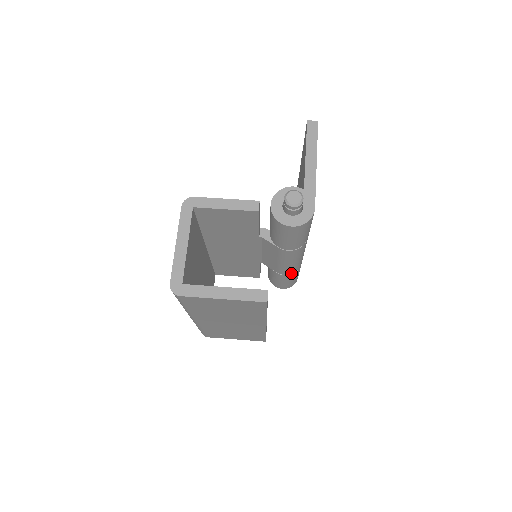
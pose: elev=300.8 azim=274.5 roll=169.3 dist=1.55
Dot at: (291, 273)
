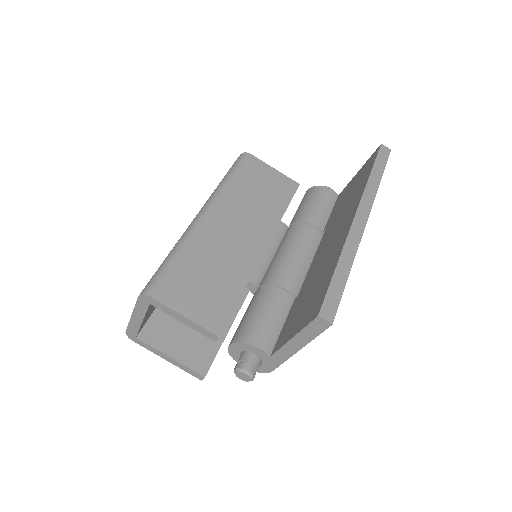
Dot at: occluded
